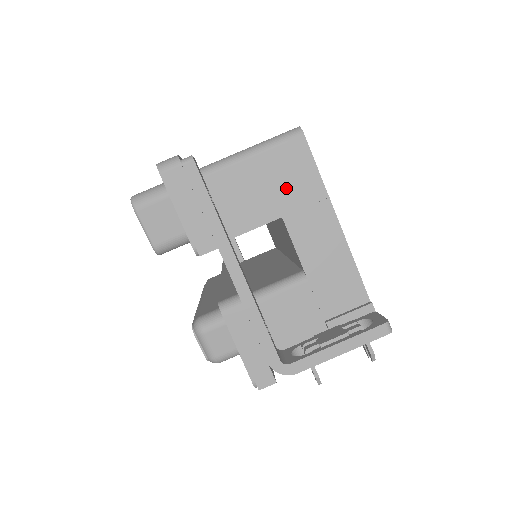
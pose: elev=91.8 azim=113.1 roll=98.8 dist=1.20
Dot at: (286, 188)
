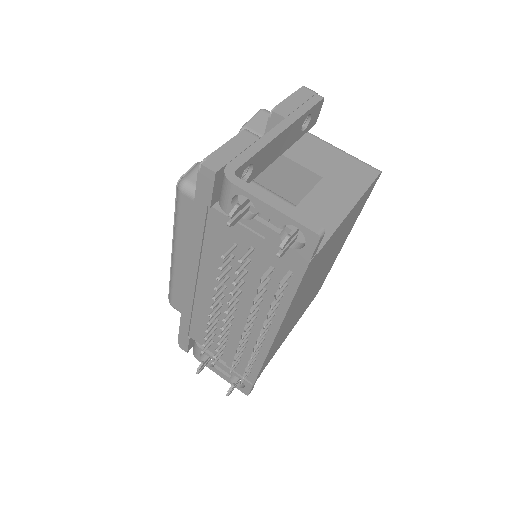
Dot at: (342, 174)
